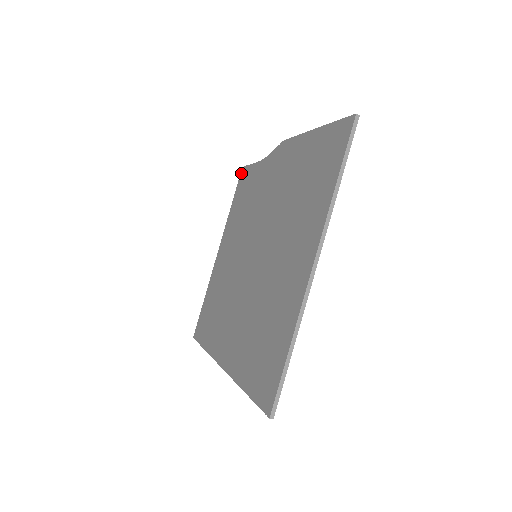
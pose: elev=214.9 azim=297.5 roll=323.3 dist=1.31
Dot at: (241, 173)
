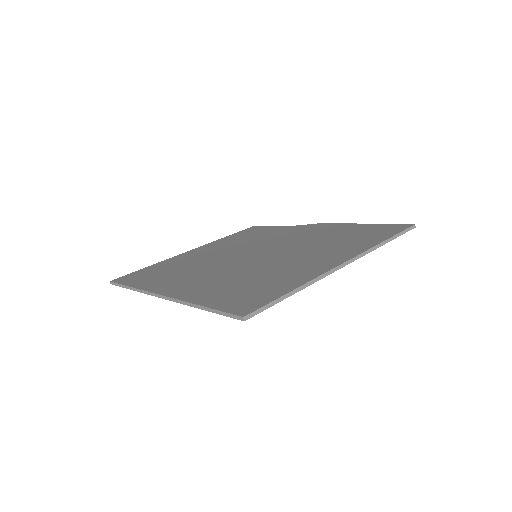
Dot at: (252, 227)
